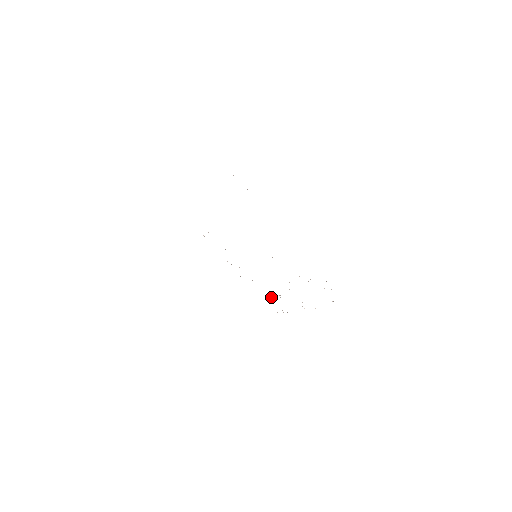
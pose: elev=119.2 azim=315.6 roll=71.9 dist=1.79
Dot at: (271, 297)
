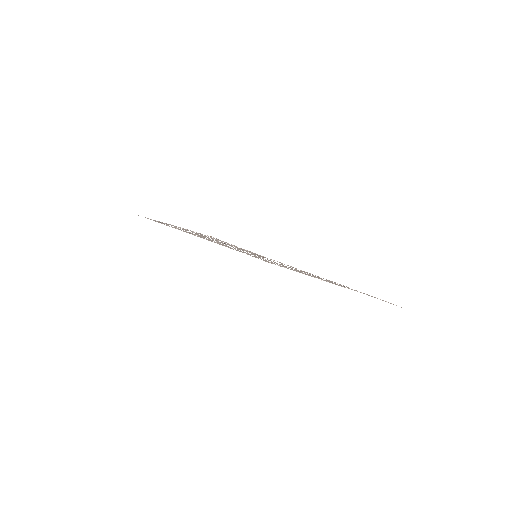
Dot at: occluded
